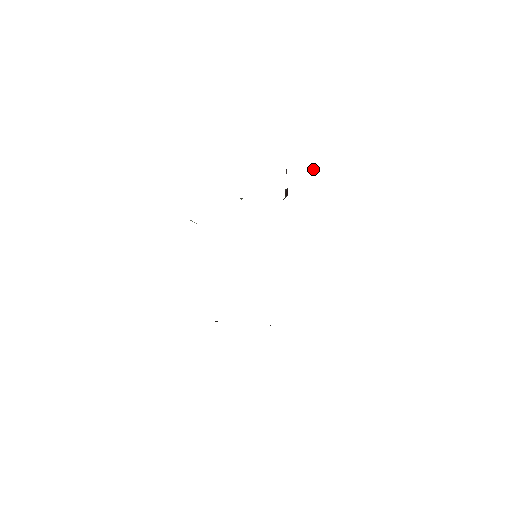
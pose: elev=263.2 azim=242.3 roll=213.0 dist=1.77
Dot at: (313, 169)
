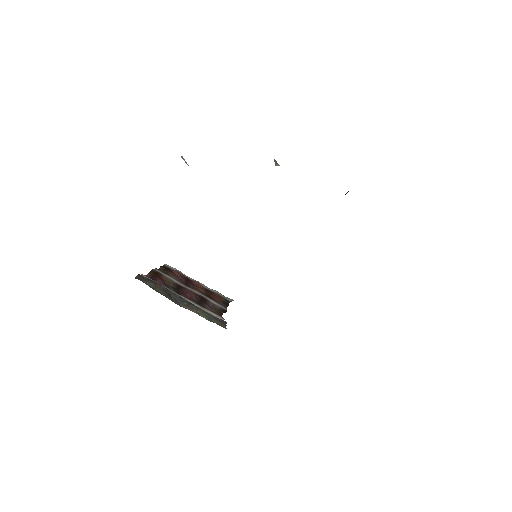
Dot at: occluded
